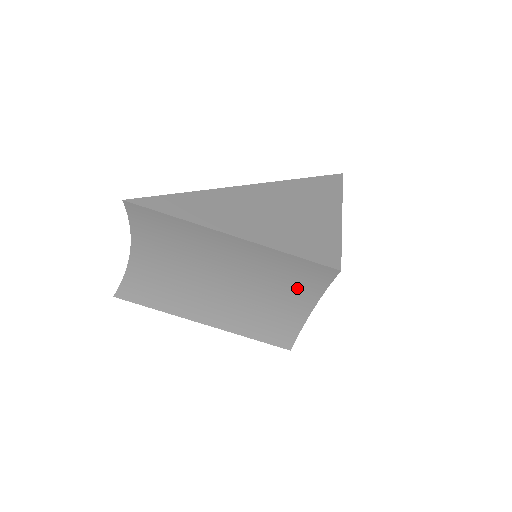
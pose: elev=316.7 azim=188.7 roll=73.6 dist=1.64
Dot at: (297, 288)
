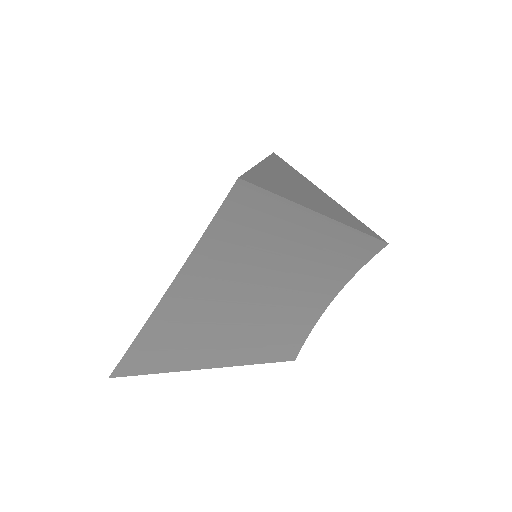
Dot at: (336, 277)
